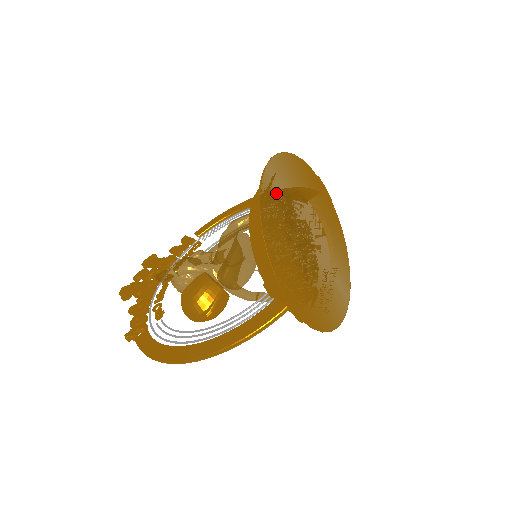
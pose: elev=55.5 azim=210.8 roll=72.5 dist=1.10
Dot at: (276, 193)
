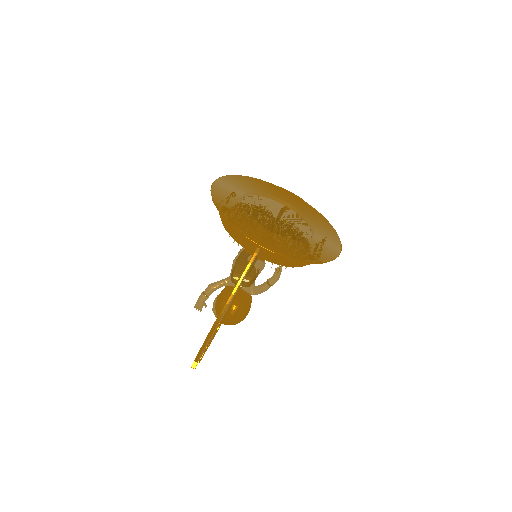
Dot at: (229, 191)
